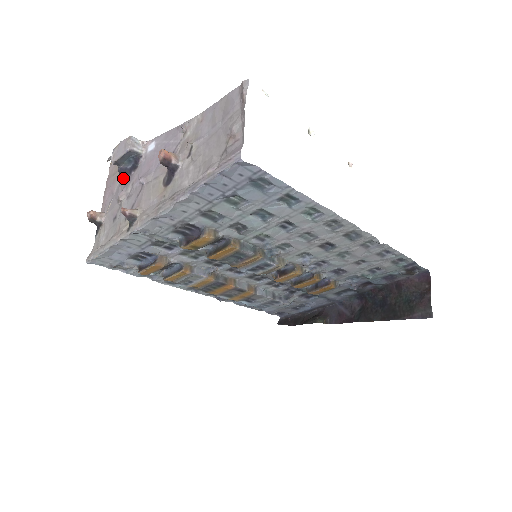
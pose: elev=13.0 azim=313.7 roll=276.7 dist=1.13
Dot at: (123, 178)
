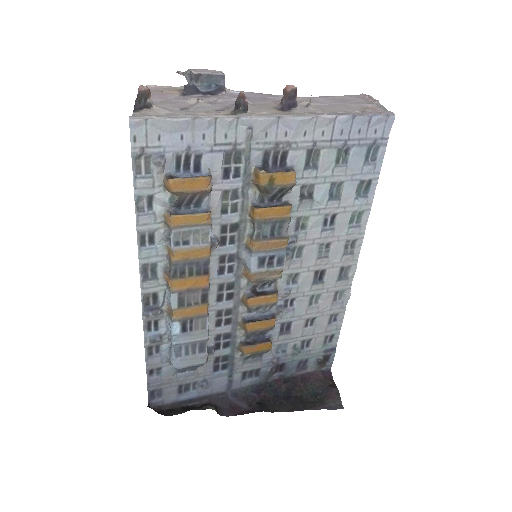
Dot at: (191, 93)
